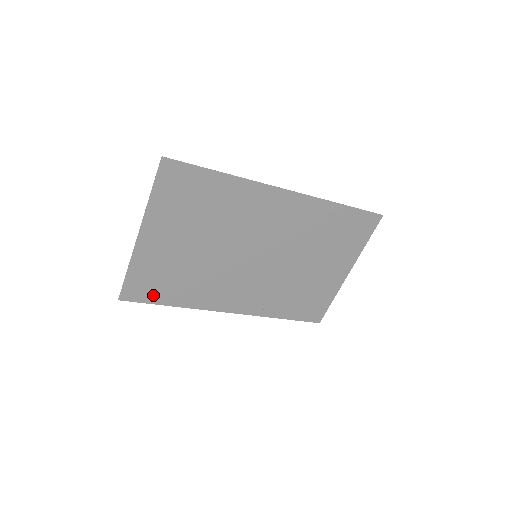
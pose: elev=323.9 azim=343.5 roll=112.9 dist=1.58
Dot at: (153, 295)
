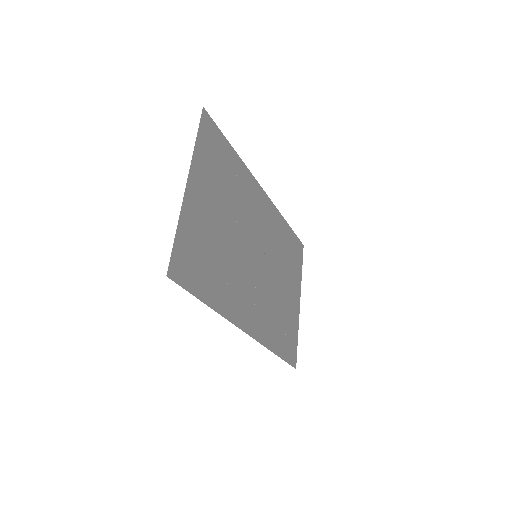
Dot at: (194, 280)
